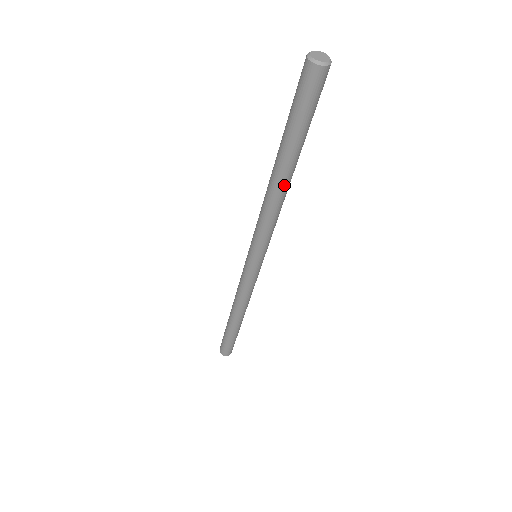
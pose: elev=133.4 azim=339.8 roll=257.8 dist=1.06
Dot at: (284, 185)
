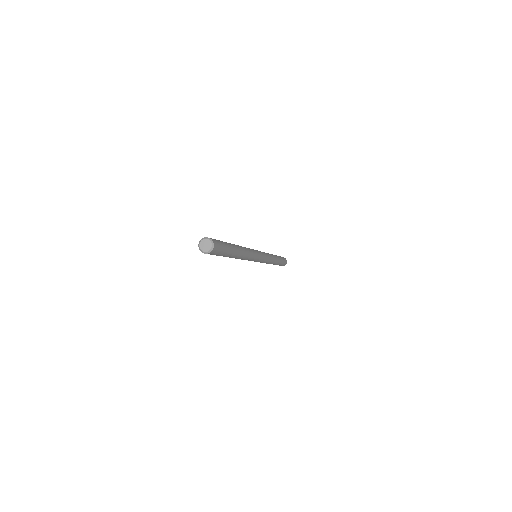
Dot at: (239, 256)
